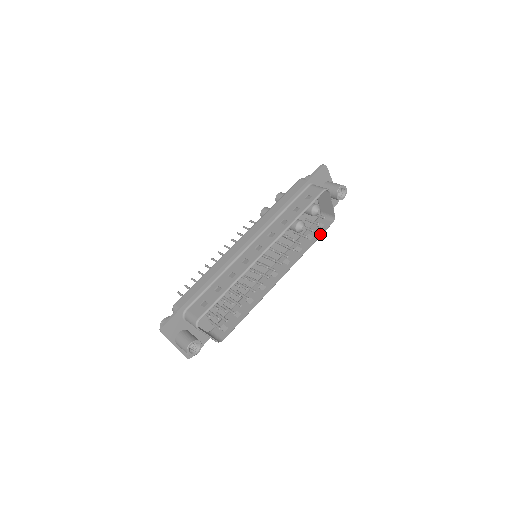
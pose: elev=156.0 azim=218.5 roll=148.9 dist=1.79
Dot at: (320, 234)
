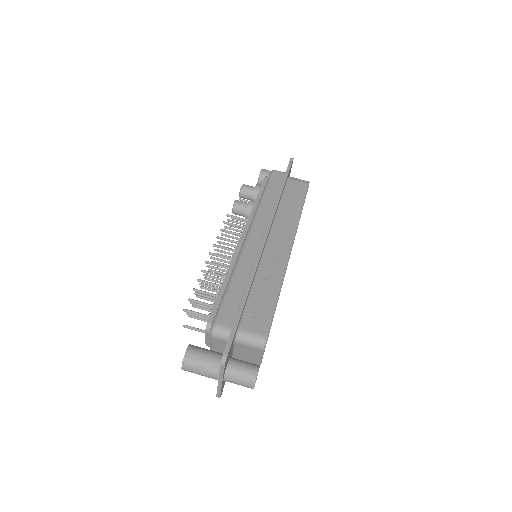
Dot at: occluded
